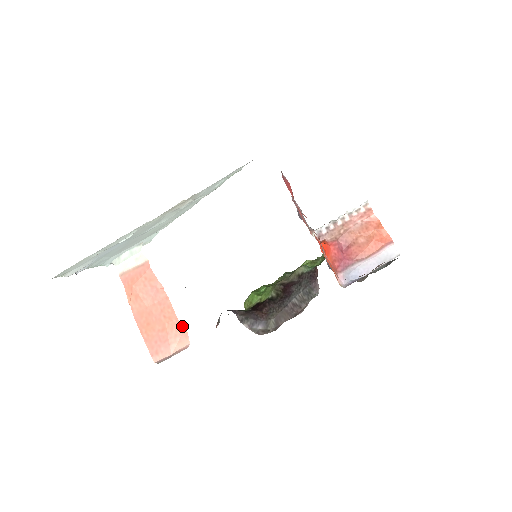
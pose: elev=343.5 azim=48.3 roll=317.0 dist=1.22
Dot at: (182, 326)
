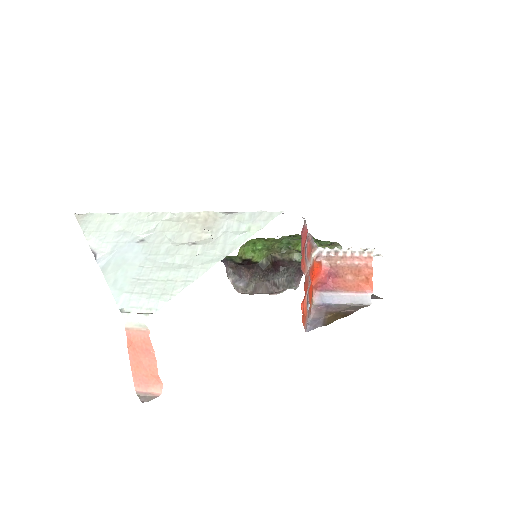
Dot at: (160, 380)
